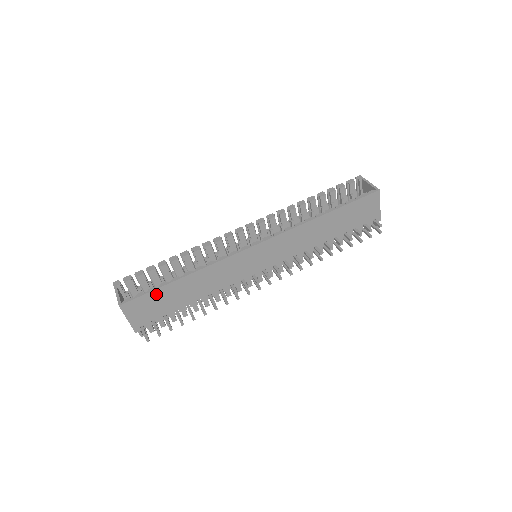
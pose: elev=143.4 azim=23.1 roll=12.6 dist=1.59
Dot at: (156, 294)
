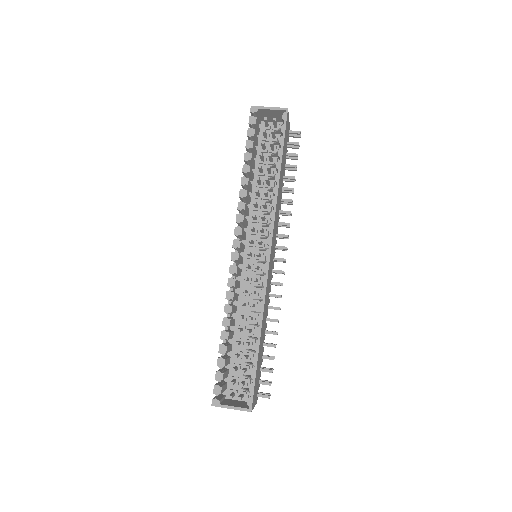
Dot at: (256, 372)
